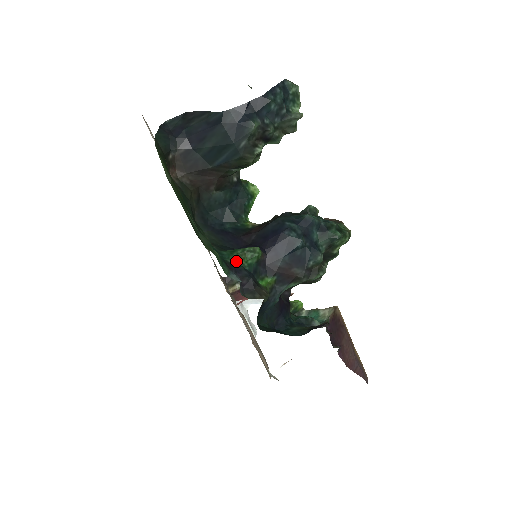
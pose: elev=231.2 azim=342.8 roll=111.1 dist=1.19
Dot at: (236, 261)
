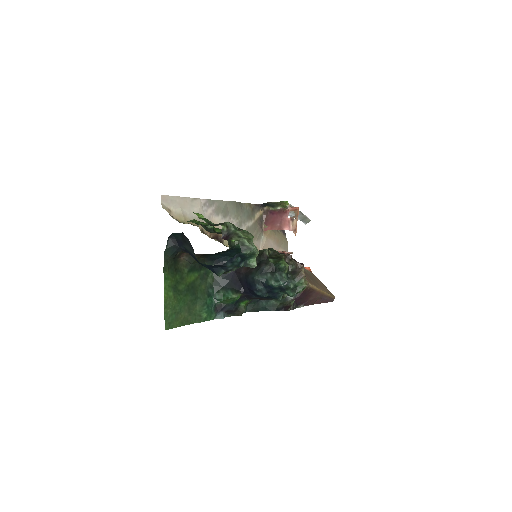
Dot at: (223, 302)
